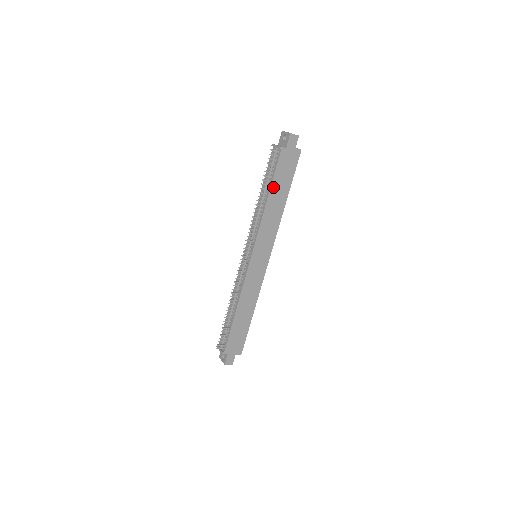
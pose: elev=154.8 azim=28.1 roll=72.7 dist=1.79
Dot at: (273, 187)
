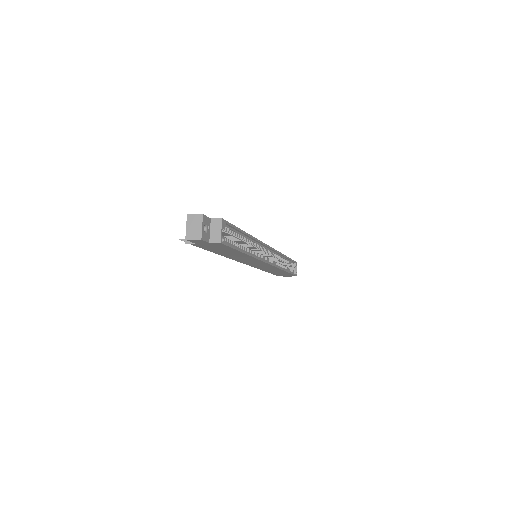
Dot at: (215, 252)
